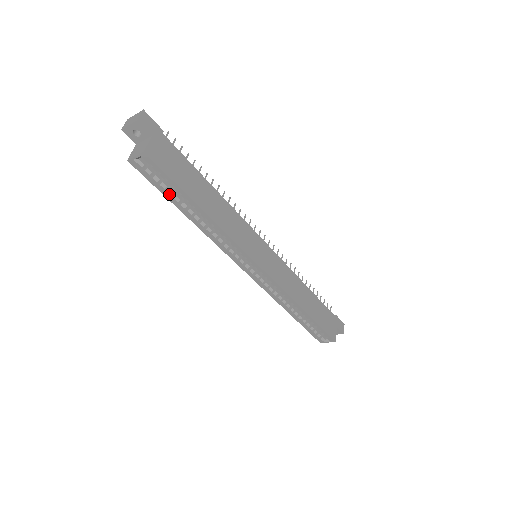
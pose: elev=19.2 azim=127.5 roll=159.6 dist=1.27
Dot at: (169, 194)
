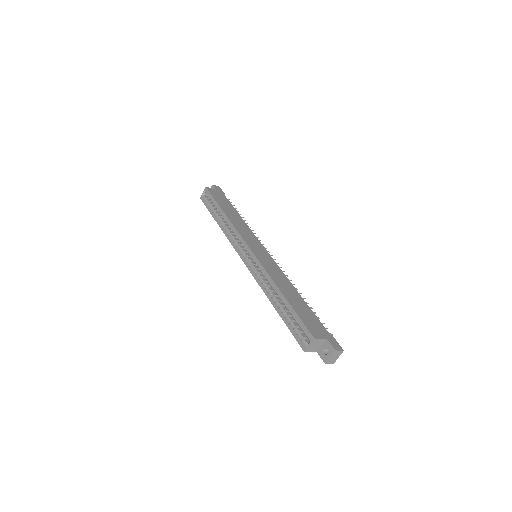
Dot at: (212, 210)
